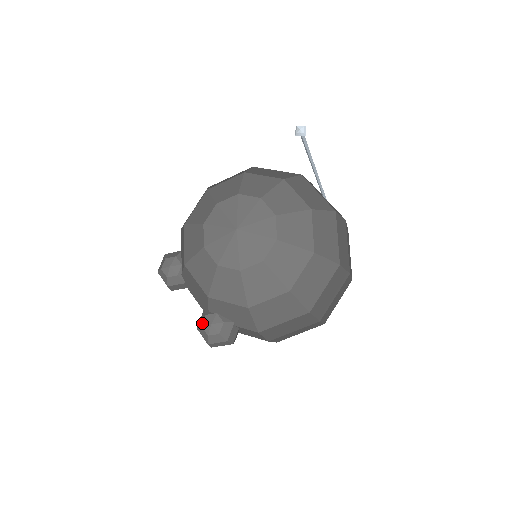
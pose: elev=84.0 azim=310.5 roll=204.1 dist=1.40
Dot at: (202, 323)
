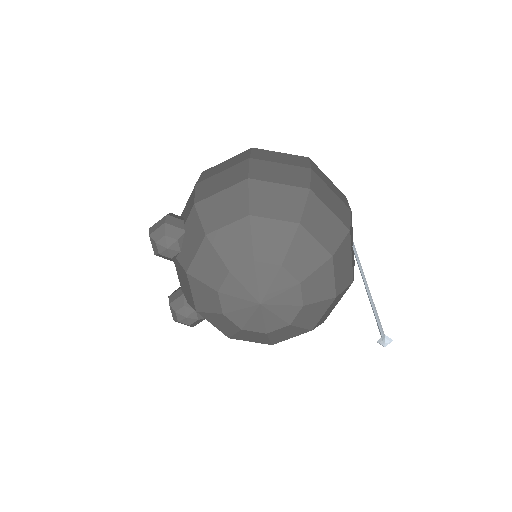
Dot at: (177, 310)
